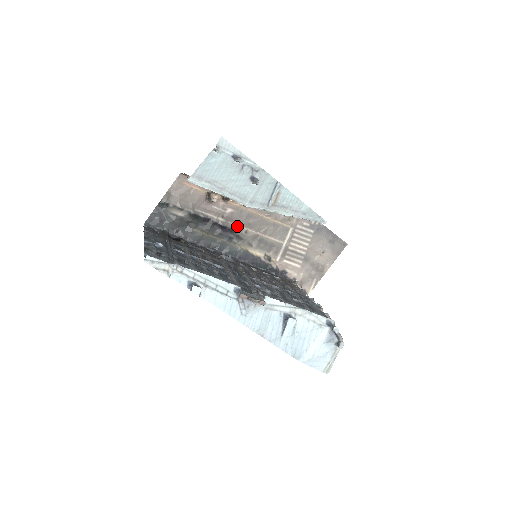
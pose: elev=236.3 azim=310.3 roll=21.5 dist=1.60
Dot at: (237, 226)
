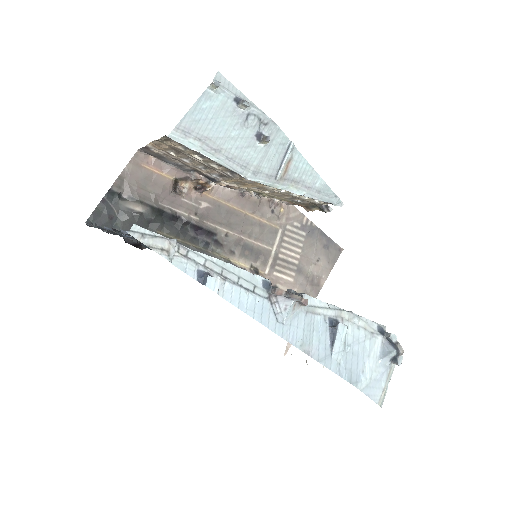
Dot at: (215, 227)
